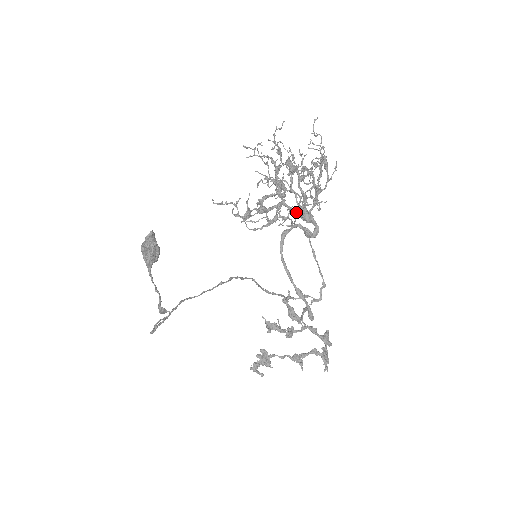
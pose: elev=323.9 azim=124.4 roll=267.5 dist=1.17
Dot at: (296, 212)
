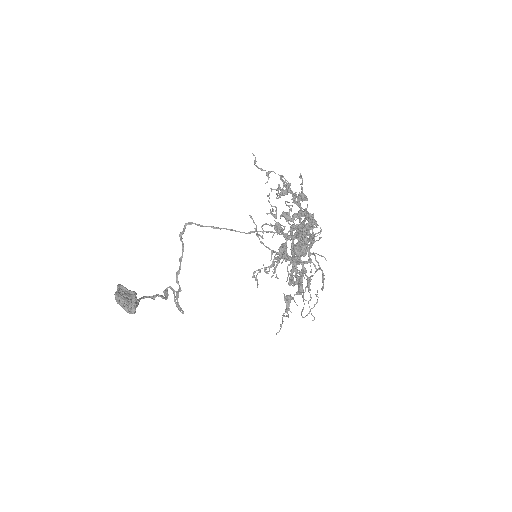
Dot at: (310, 253)
